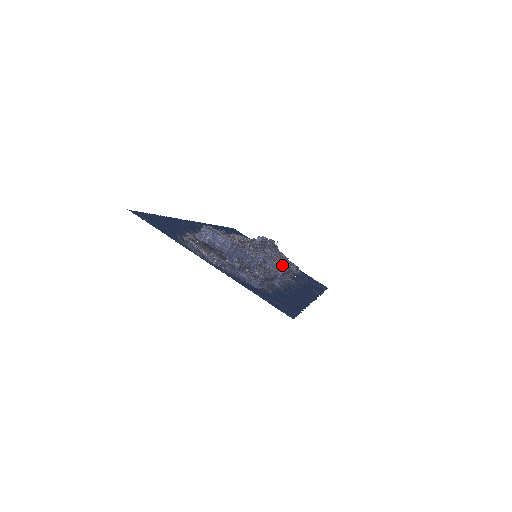
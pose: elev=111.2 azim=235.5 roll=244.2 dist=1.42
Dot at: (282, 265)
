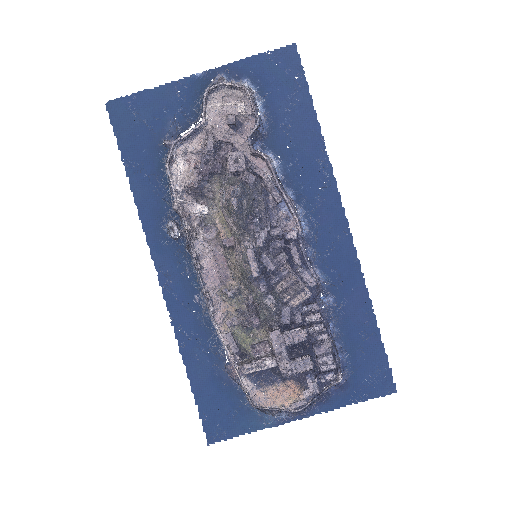
Dot at: occluded
